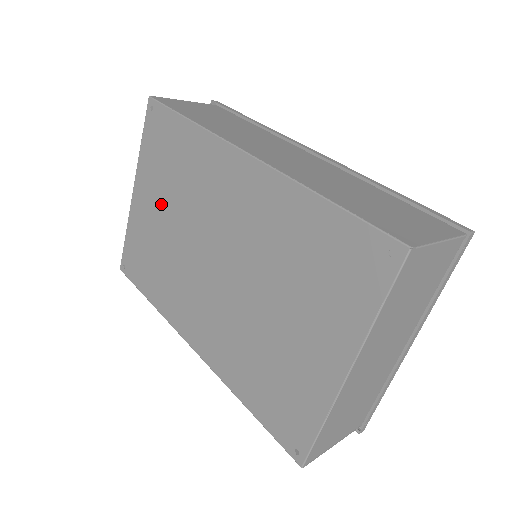
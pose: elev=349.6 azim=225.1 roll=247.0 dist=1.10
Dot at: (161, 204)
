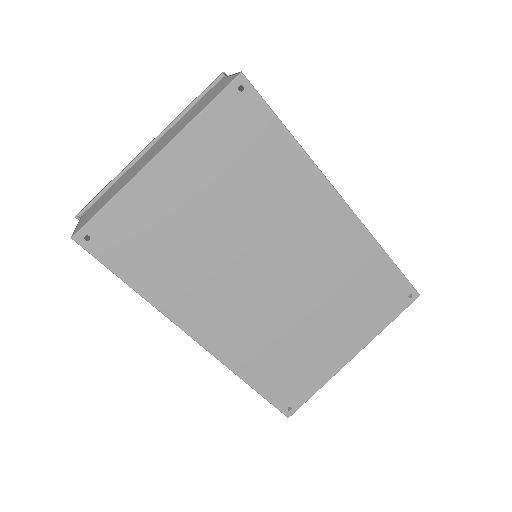
Dot at: (209, 194)
